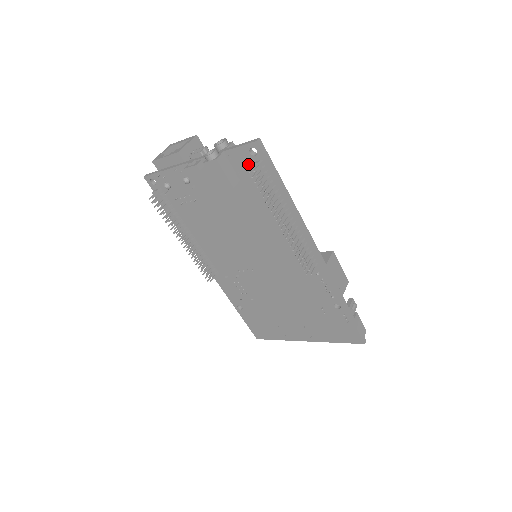
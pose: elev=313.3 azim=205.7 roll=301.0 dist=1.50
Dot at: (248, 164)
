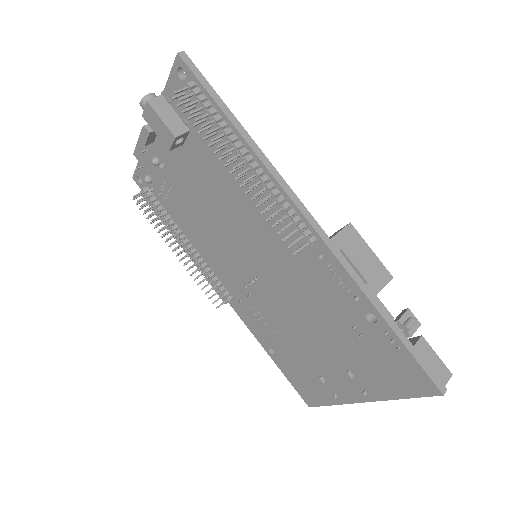
Dot at: occluded
